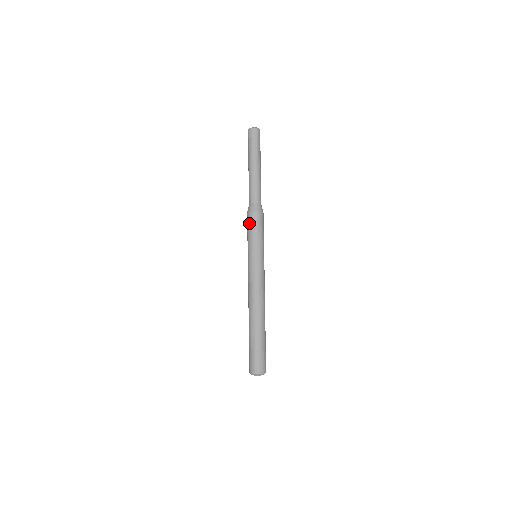
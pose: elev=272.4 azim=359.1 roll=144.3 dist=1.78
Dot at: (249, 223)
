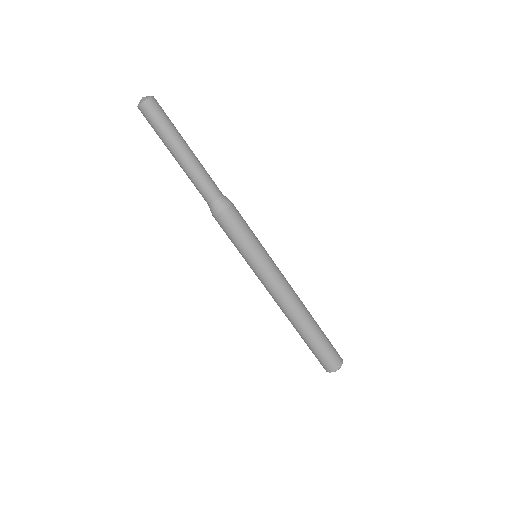
Dot at: (231, 224)
